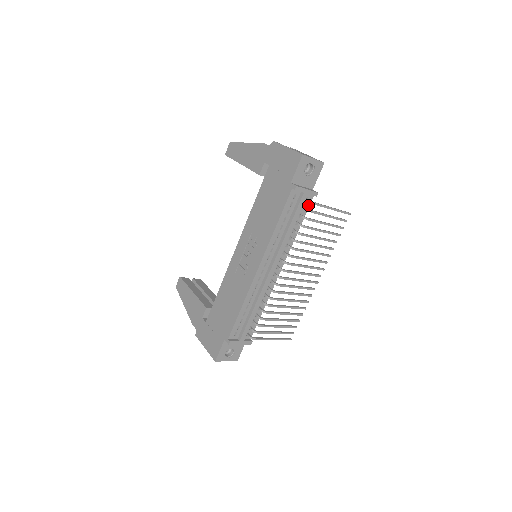
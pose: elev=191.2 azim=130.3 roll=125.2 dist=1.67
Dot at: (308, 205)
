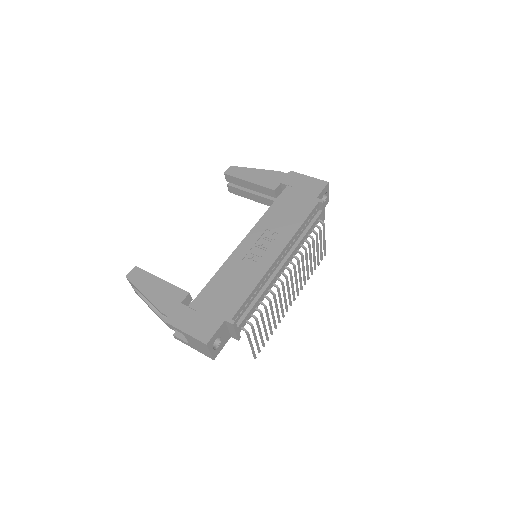
Dot at: occluded
